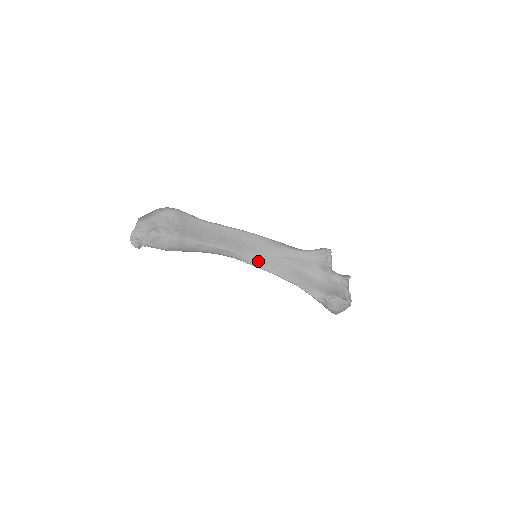
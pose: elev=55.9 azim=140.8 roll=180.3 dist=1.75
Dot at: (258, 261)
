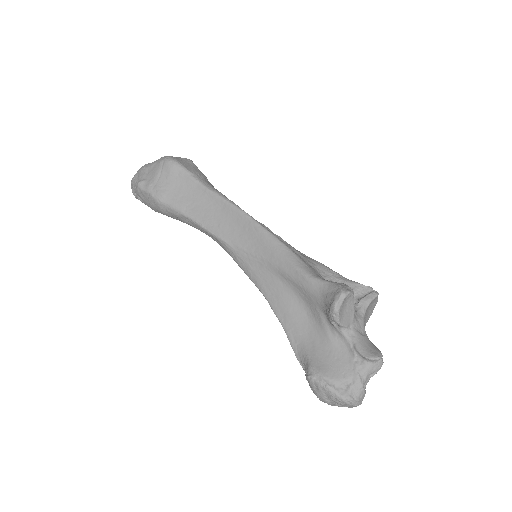
Dot at: (246, 264)
